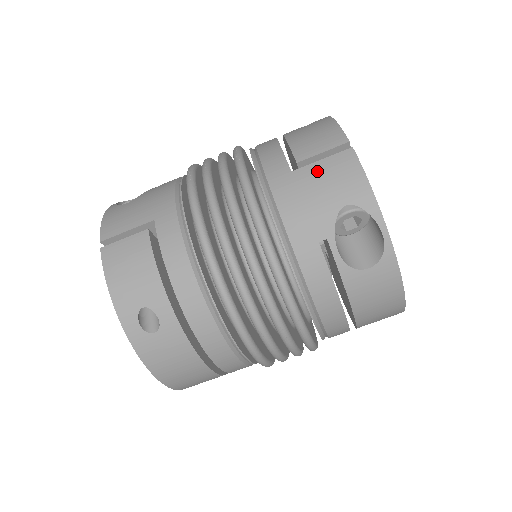
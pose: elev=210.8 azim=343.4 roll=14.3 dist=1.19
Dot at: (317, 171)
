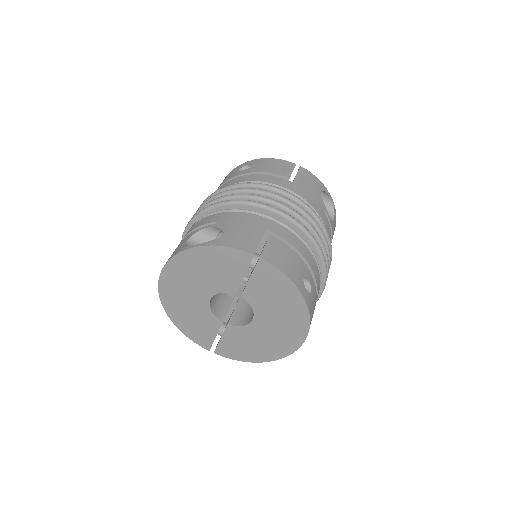
Dot at: (301, 179)
